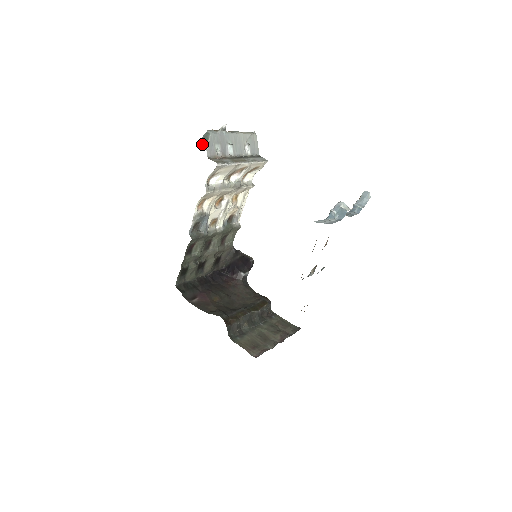
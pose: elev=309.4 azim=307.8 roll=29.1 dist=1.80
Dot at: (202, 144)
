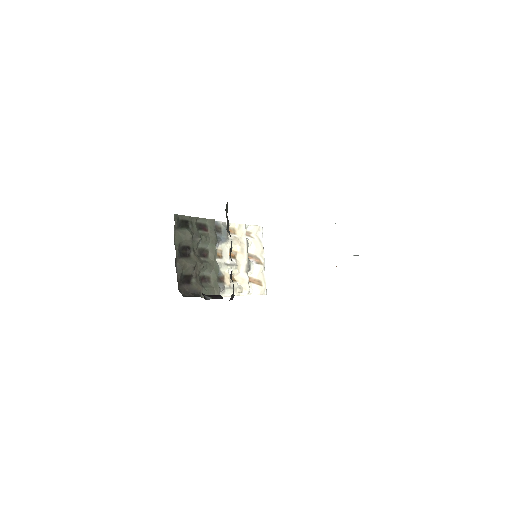
Dot at: occluded
